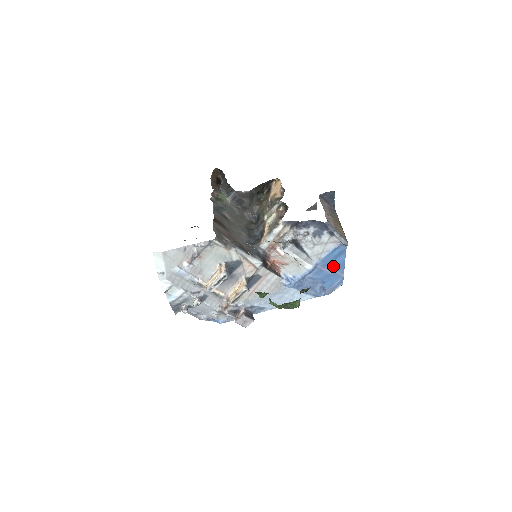
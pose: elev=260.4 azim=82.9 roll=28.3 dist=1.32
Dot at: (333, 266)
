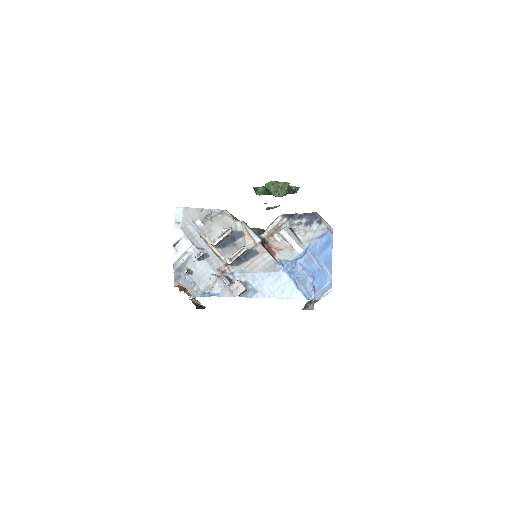
Dot at: (322, 259)
